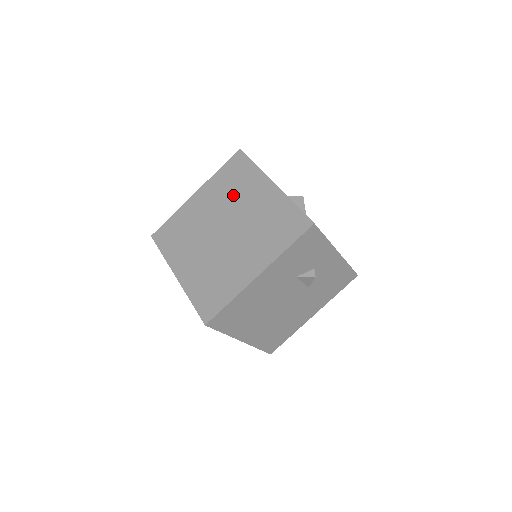
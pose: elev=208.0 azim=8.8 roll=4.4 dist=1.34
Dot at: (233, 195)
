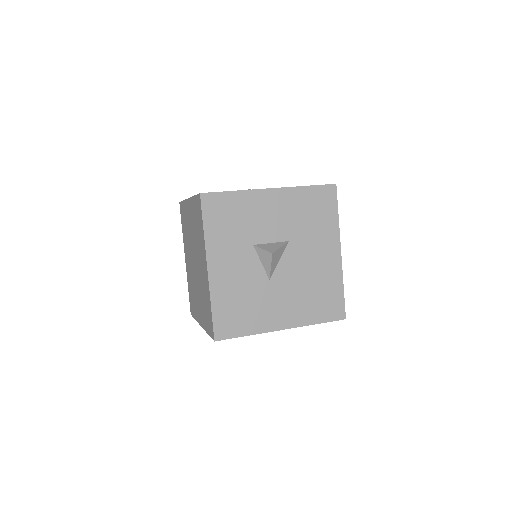
Dot at: (197, 239)
